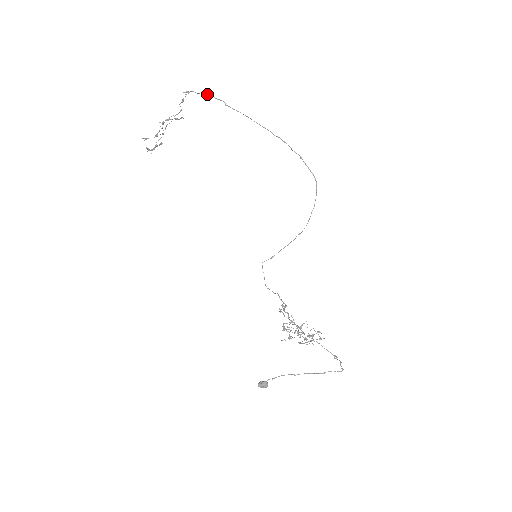
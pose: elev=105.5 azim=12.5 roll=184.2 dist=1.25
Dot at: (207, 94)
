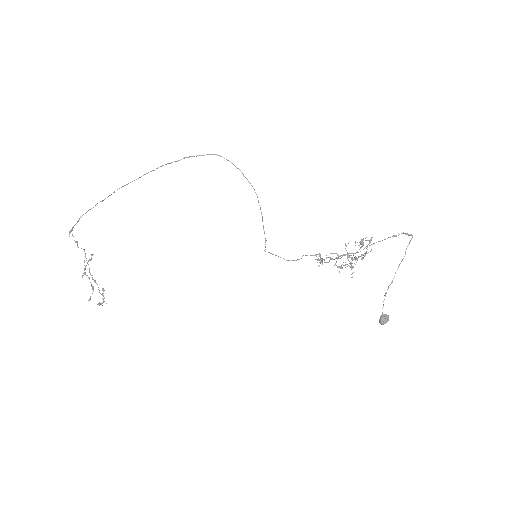
Dot at: (83, 214)
